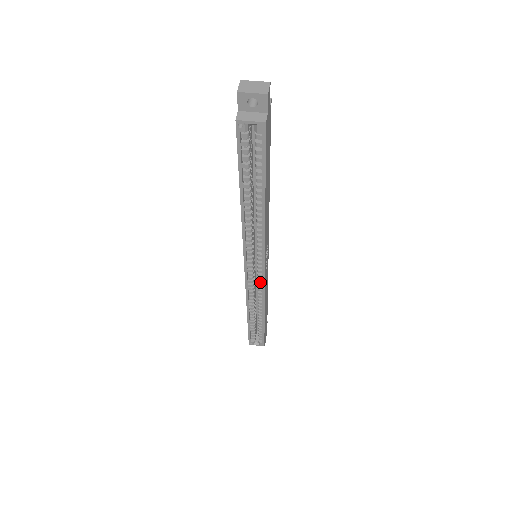
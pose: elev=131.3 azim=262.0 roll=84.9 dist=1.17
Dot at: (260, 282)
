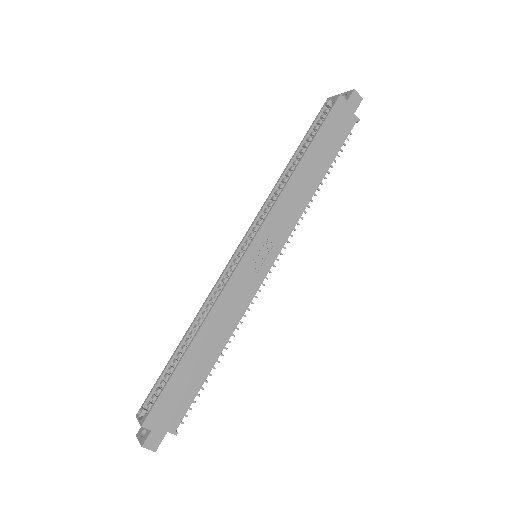
Dot at: (233, 273)
